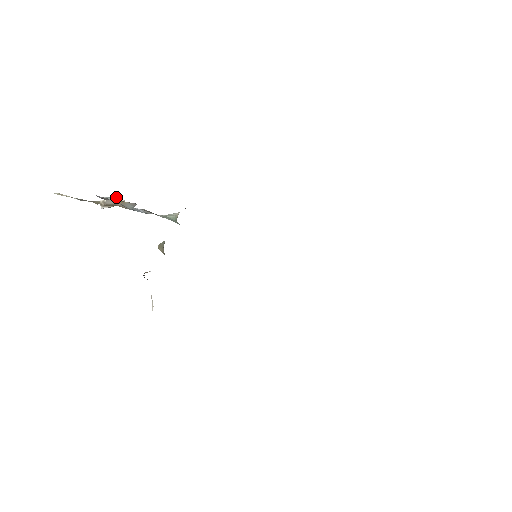
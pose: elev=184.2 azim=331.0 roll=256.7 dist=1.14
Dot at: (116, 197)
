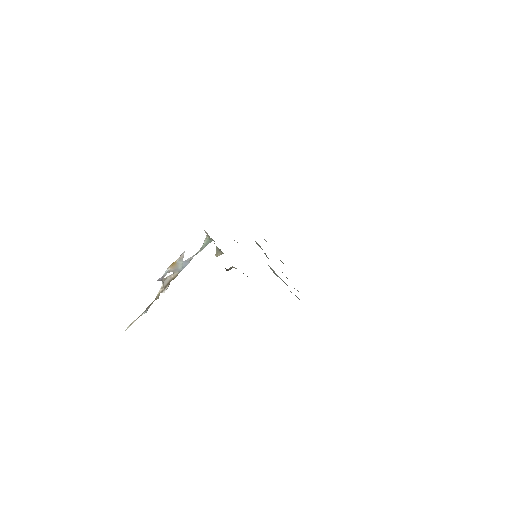
Dot at: (166, 277)
